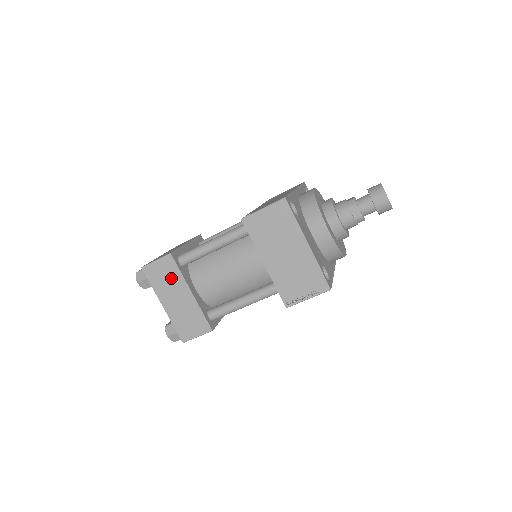
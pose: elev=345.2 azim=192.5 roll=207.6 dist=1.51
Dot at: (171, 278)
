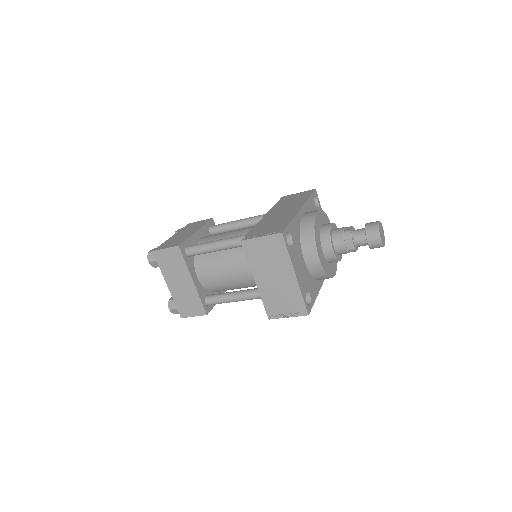
Dot at: (177, 266)
